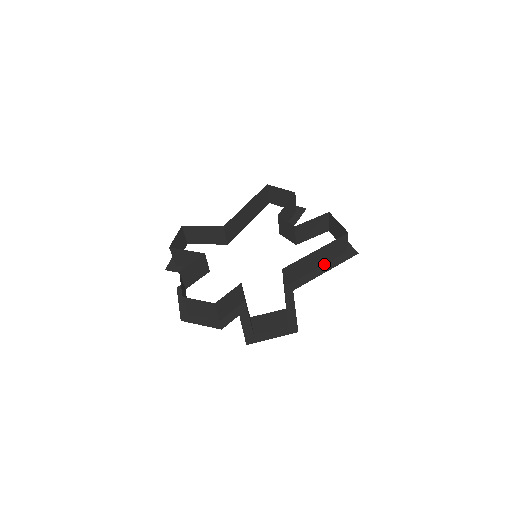
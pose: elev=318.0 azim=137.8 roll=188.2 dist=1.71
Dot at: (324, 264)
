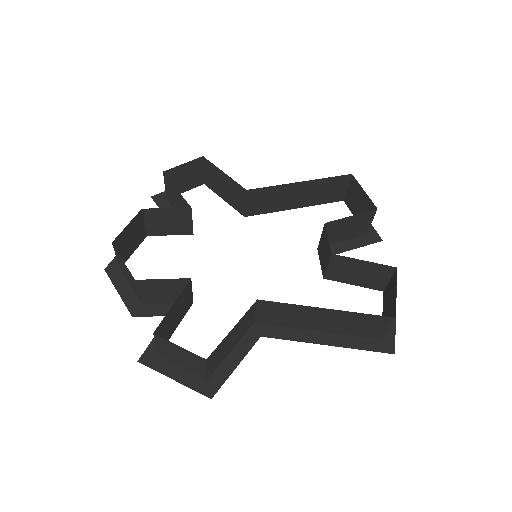
Dot at: (334, 332)
